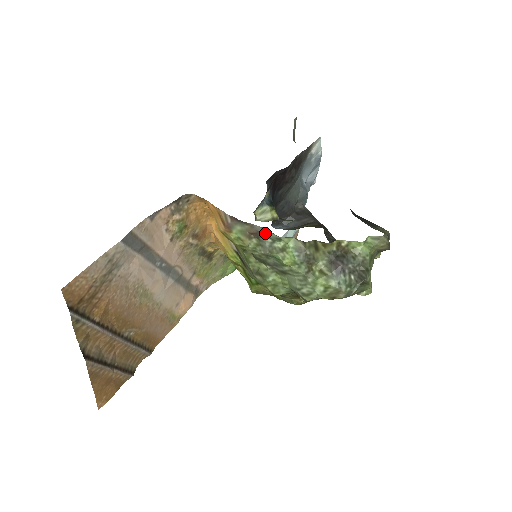
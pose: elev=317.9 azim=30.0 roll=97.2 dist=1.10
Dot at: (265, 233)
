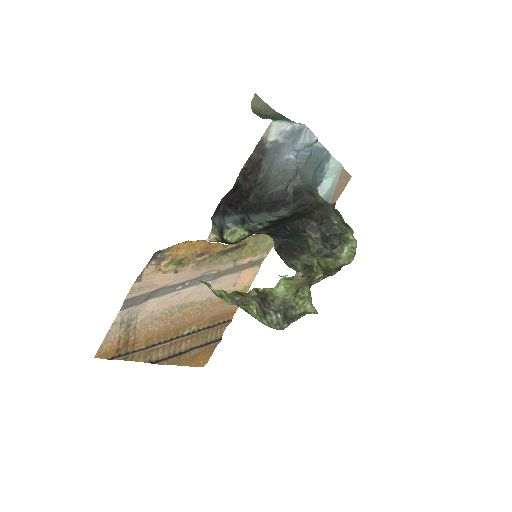
Dot at: occluded
